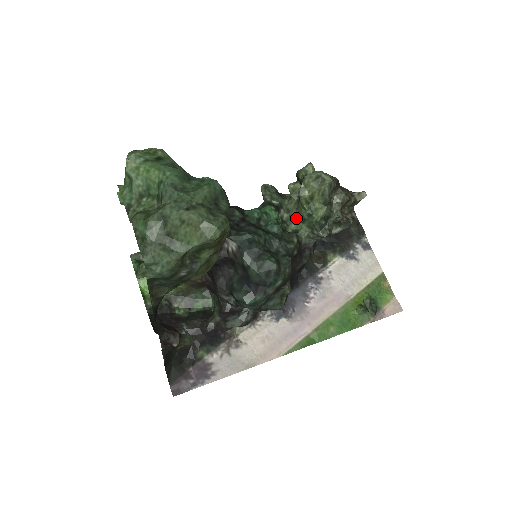
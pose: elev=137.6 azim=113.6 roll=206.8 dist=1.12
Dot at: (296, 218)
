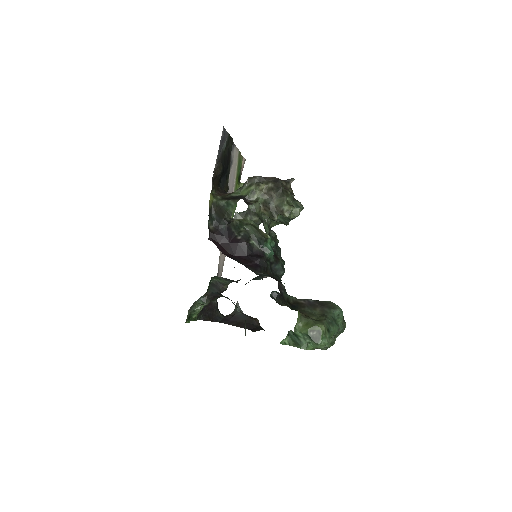
Dot at: occluded
